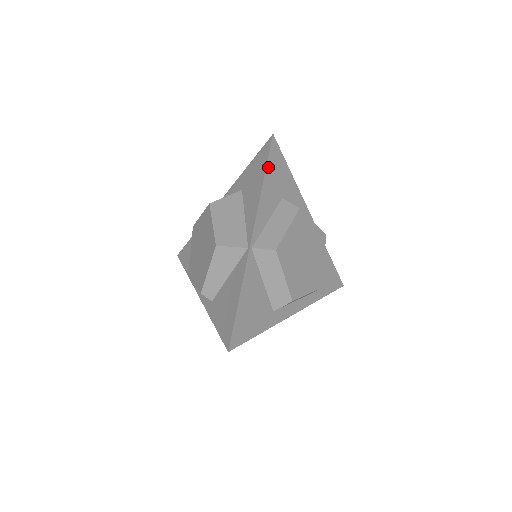
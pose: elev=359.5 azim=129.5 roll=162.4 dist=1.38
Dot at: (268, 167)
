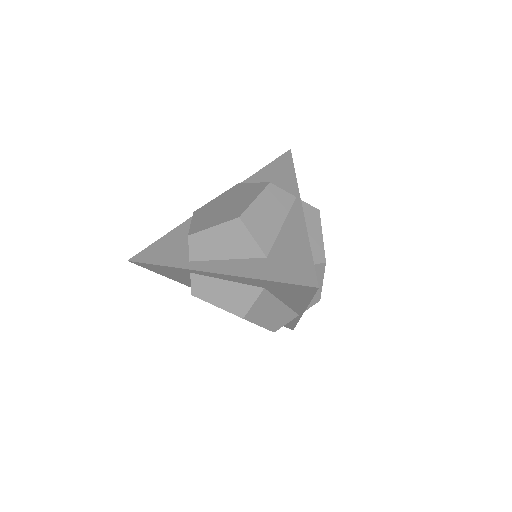
Dot at: occluded
